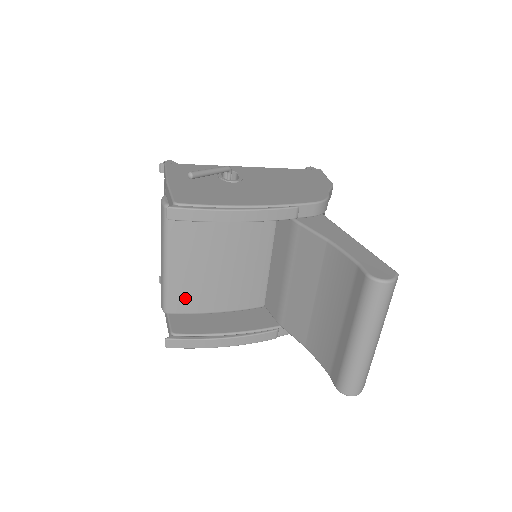
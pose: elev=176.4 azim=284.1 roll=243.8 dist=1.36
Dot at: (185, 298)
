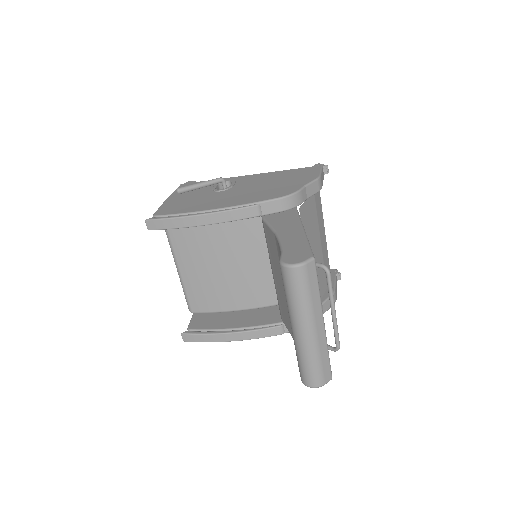
Dot at: (201, 298)
